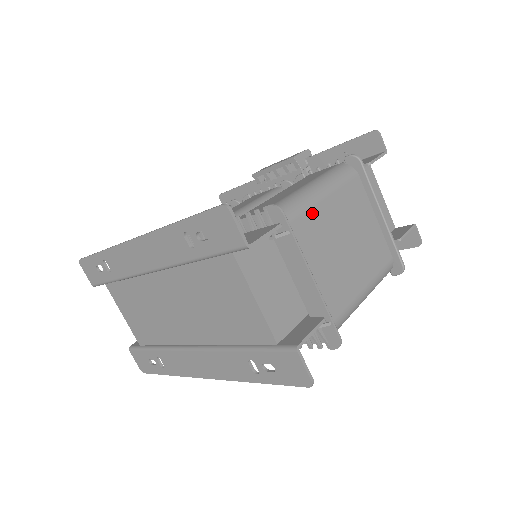
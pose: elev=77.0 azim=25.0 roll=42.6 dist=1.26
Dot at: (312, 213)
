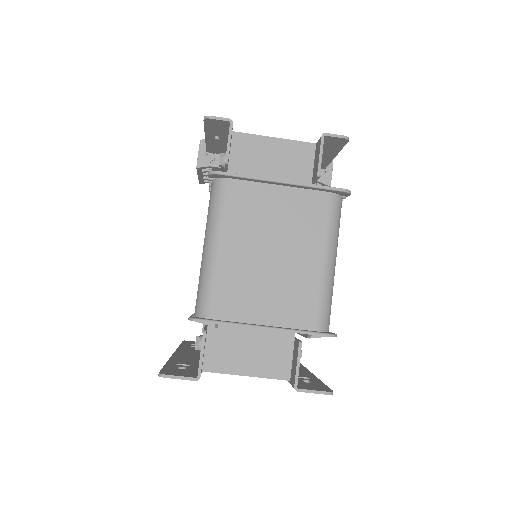
Dot at: (222, 276)
